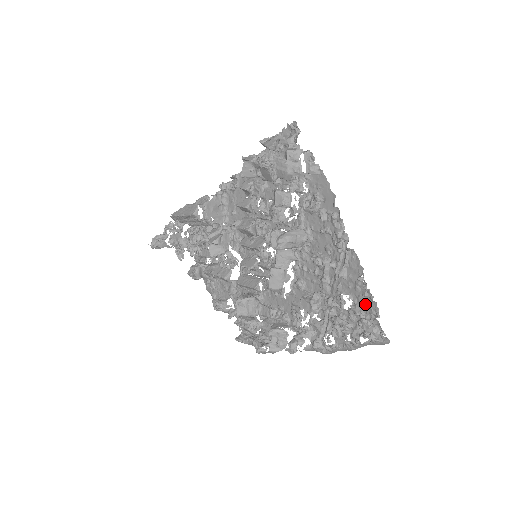
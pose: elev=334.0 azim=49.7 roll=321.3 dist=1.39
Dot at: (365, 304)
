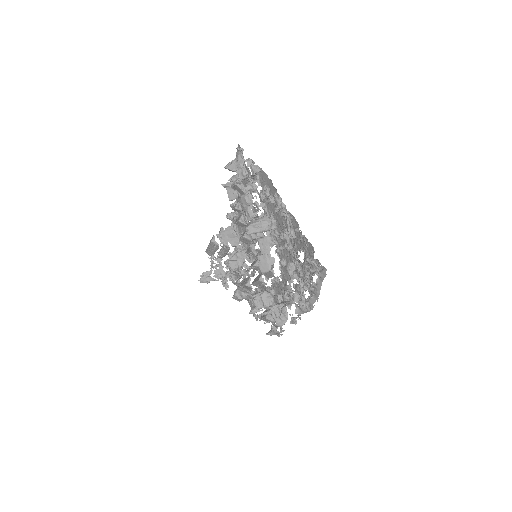
Dot at: (308, 249)
